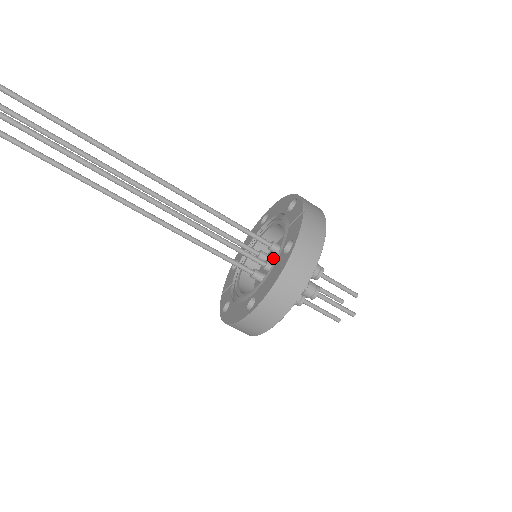
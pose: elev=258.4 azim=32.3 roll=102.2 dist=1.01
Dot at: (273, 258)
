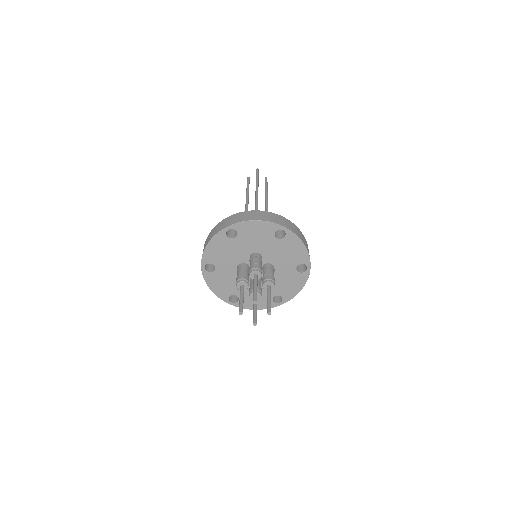
Dot at: occluded
